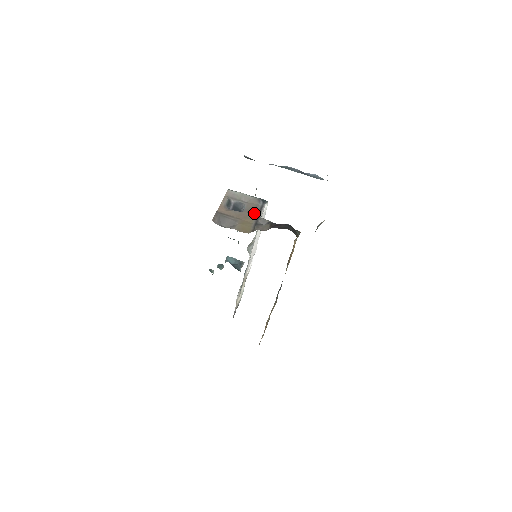
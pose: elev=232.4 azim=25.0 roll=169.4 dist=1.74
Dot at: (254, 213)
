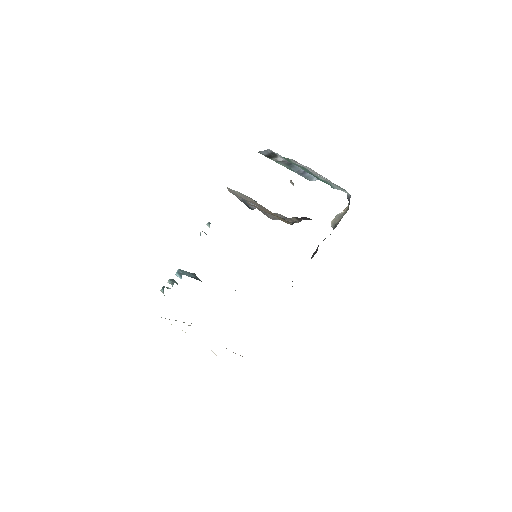
Dot at: (267, 209)
